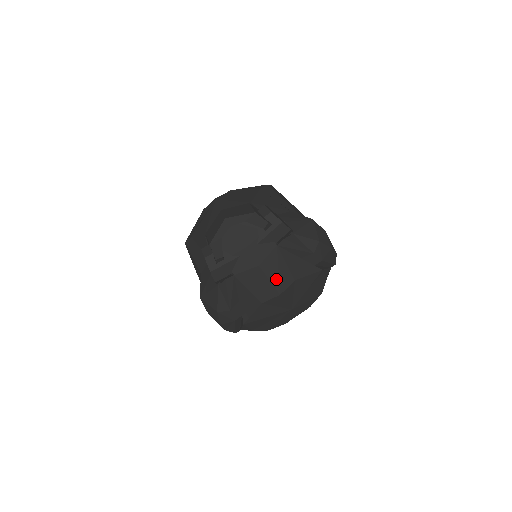
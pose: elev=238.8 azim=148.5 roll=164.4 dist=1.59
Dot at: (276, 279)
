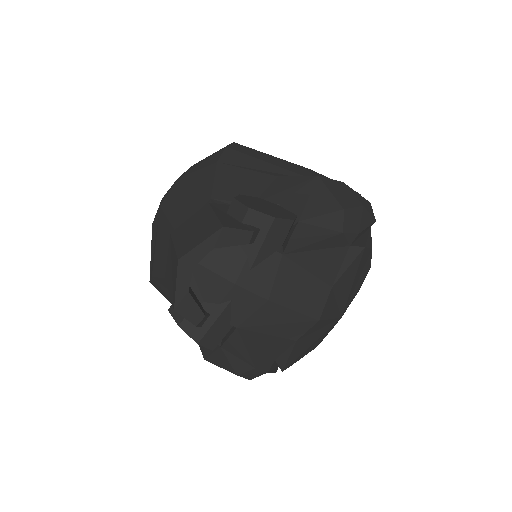
Dot at: (303, 303)
